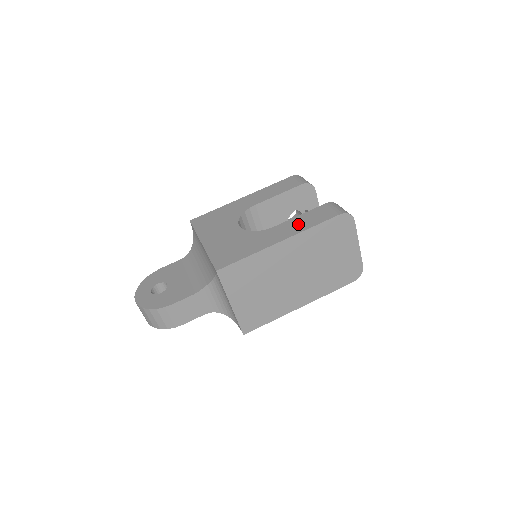
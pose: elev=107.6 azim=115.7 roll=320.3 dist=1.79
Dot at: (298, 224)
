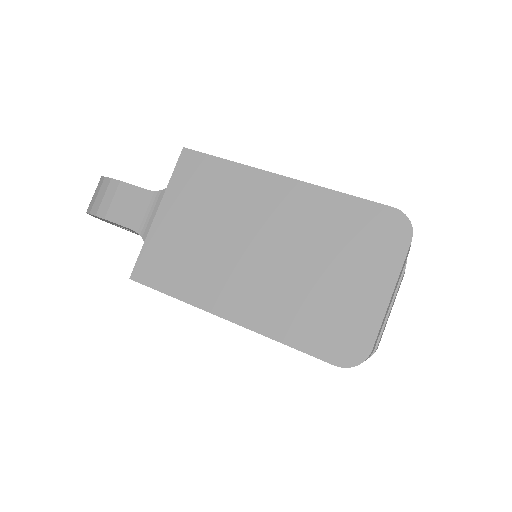
Dot at: occluded
